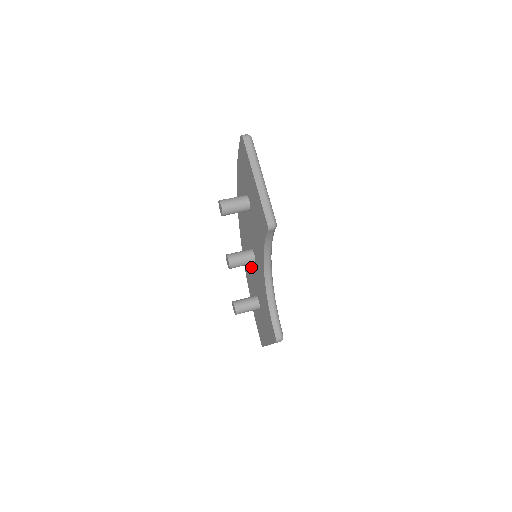
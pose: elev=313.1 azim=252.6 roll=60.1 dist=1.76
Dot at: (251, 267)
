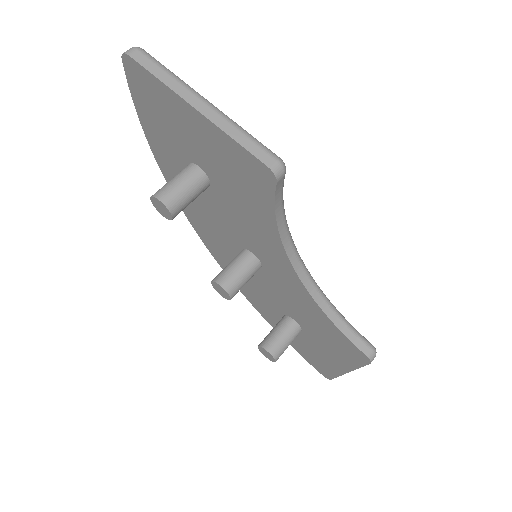
Dot at: (254, 279)
